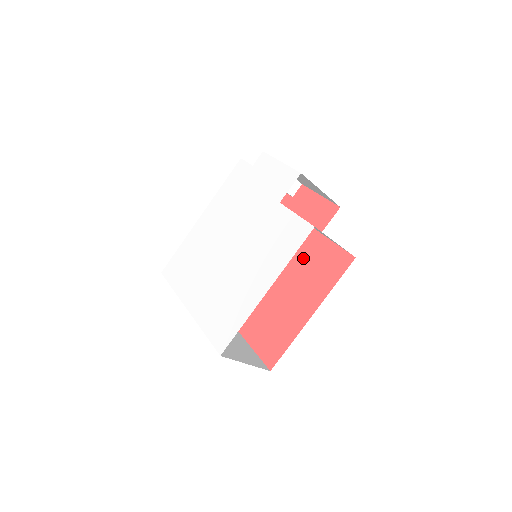
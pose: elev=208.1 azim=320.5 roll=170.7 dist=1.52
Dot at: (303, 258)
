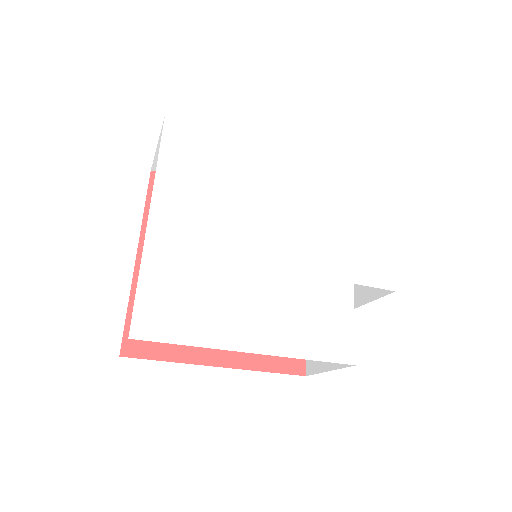
Dot at: occluded
